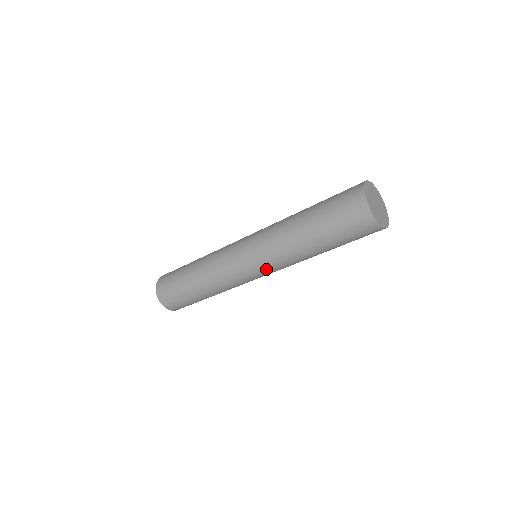
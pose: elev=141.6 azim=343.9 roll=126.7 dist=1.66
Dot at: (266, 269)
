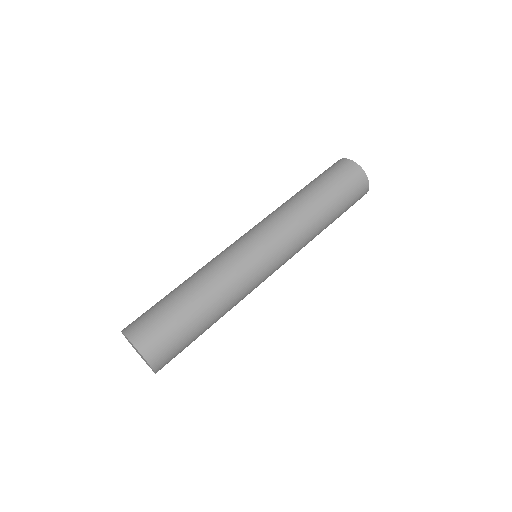
Dot at: (281, 250)
